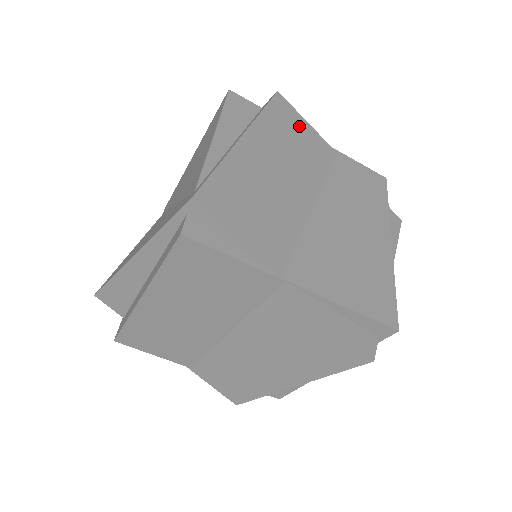
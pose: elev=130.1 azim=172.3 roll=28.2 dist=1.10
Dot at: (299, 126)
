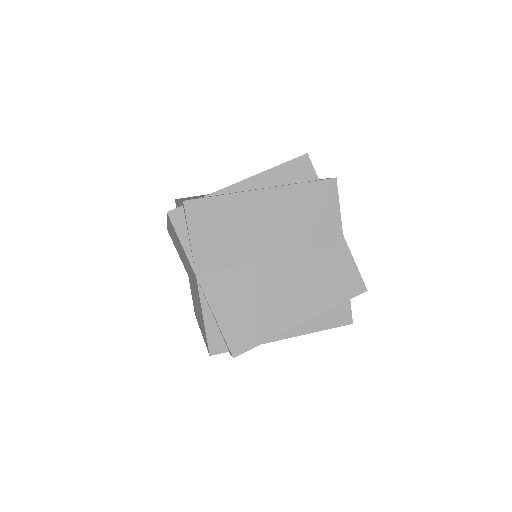
Dot at: (327, 209)
